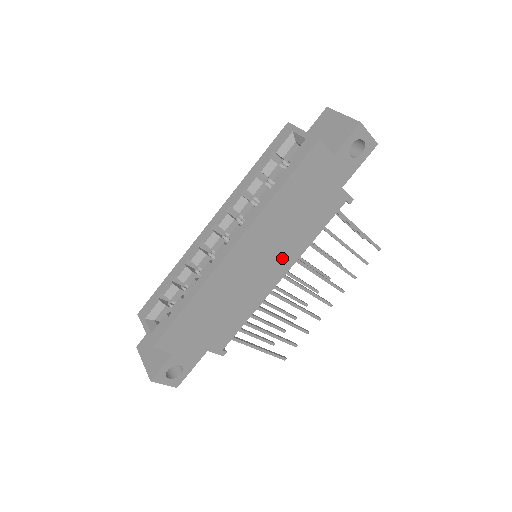
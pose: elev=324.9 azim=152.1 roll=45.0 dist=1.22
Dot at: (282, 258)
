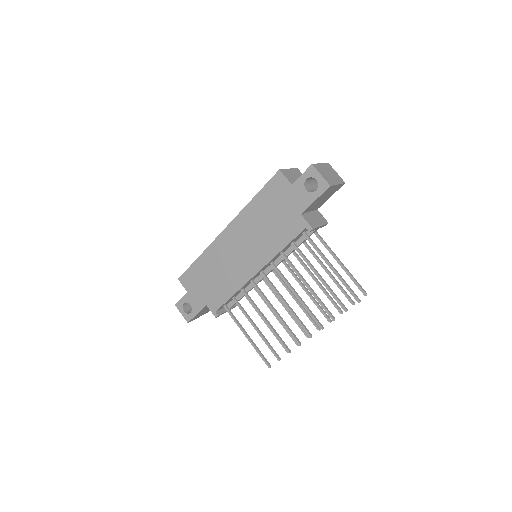
Dot at: (256, 255)
